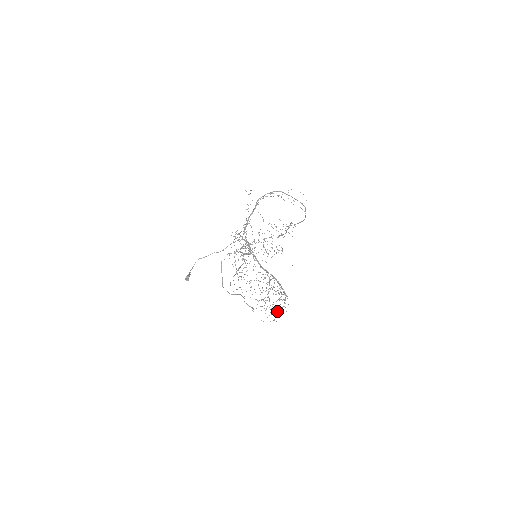
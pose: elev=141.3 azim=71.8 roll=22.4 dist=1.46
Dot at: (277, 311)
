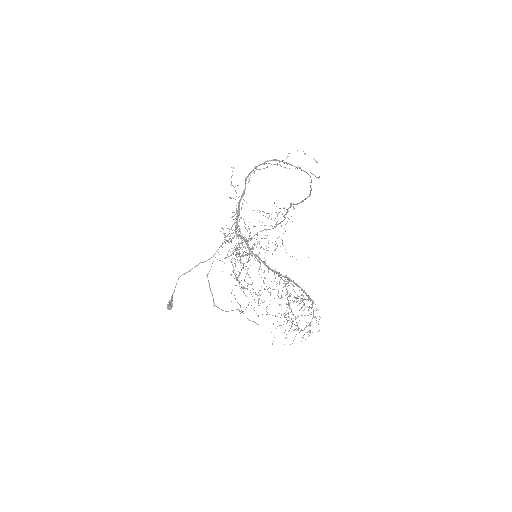
Dot at: (306, 325)
